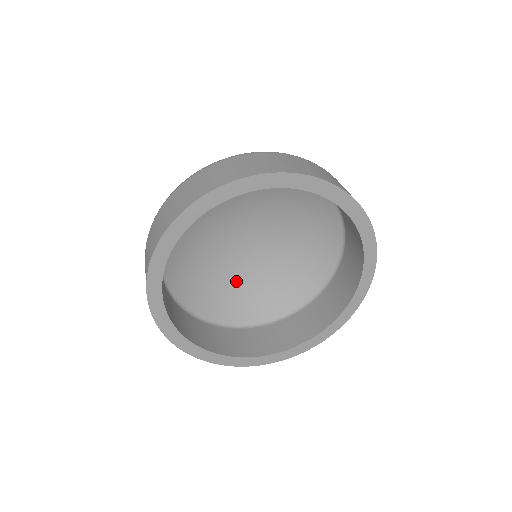
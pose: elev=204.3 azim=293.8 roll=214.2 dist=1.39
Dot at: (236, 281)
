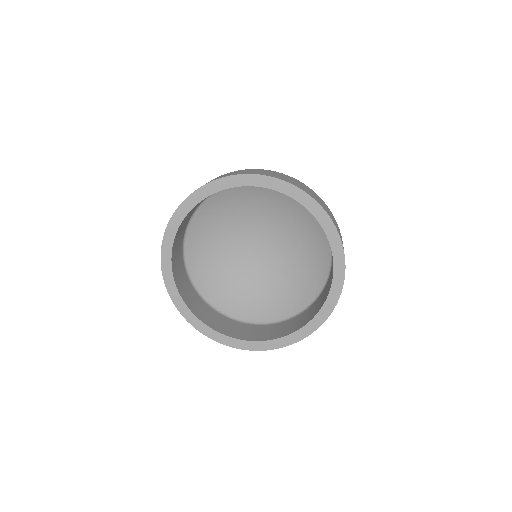
Dot at: (263, 286)
